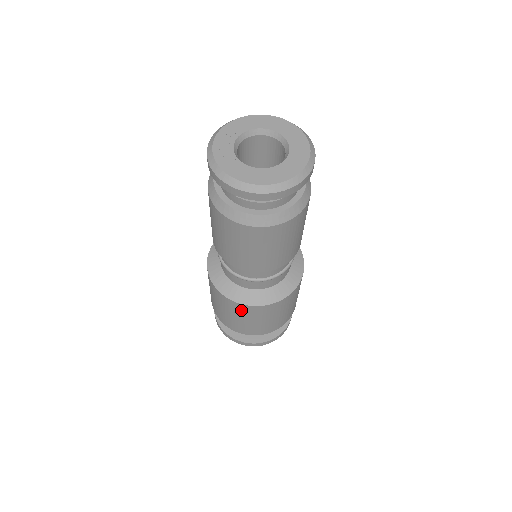
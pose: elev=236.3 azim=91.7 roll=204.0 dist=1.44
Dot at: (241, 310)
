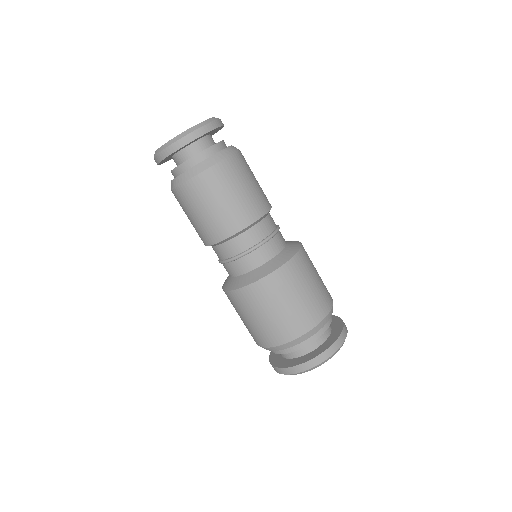
Dot at: (260, 294)
